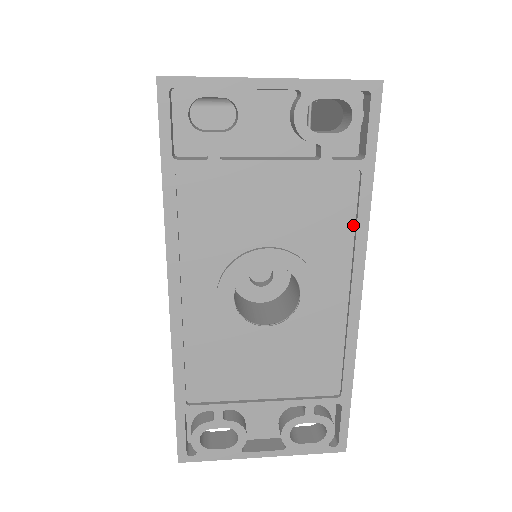
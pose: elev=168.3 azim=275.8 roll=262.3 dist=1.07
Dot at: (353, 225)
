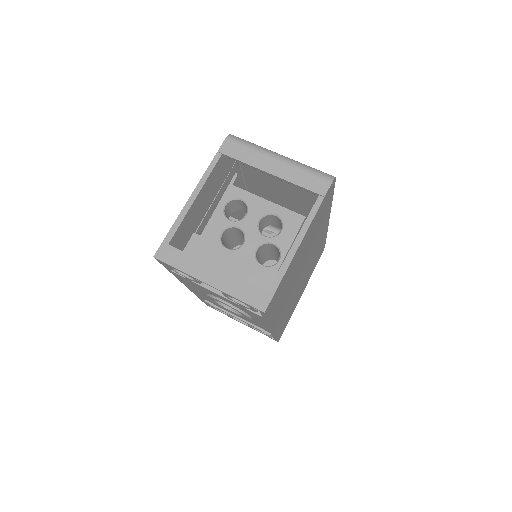
Dot at: occluded
